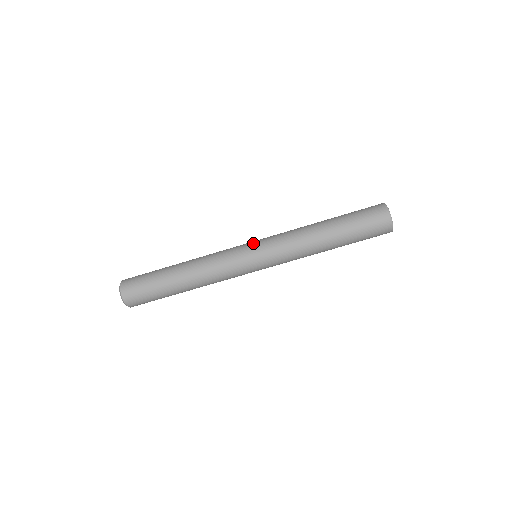
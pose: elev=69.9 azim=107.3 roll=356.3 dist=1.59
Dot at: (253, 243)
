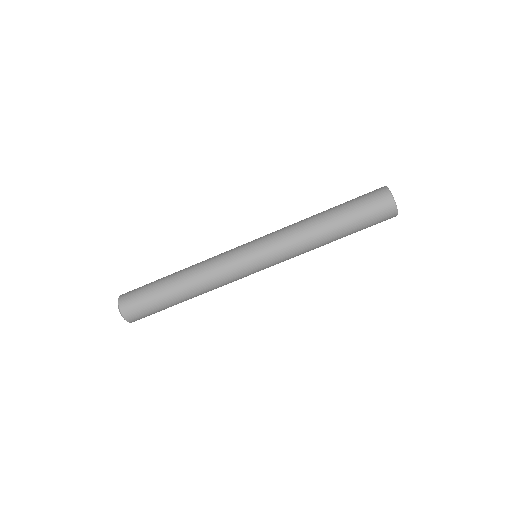
Dot at: (251, 242)
